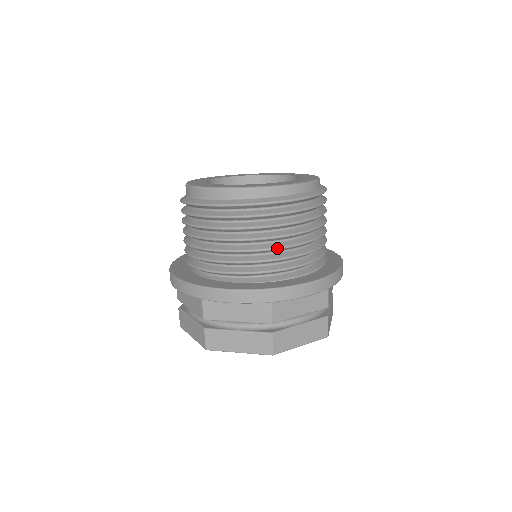
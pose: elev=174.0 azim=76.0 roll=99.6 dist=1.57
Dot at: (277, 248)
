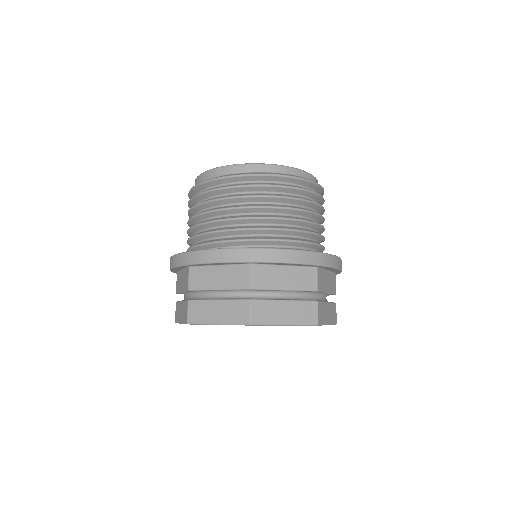
Dot at: (262, 217)
